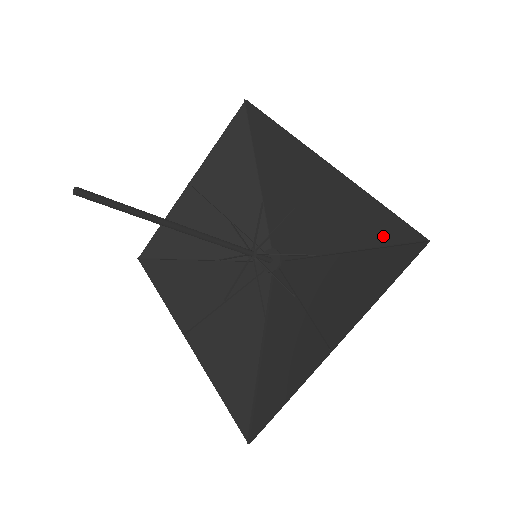
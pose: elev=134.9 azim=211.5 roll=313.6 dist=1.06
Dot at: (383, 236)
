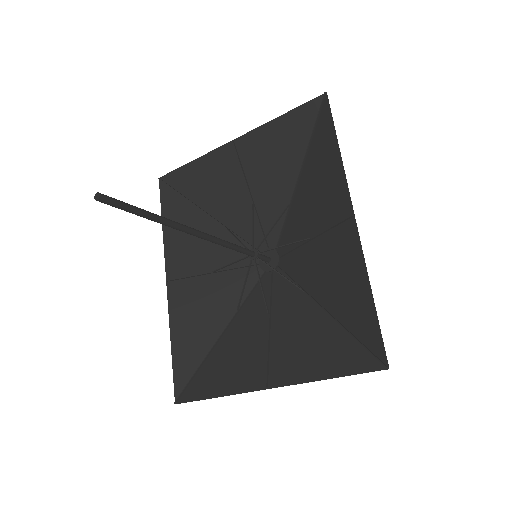
Dot at: (360, 329)
